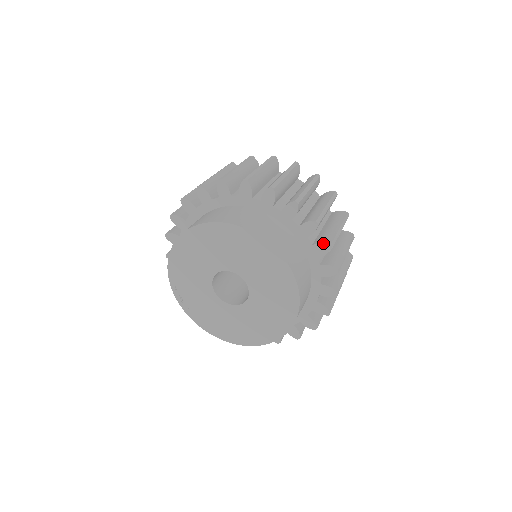
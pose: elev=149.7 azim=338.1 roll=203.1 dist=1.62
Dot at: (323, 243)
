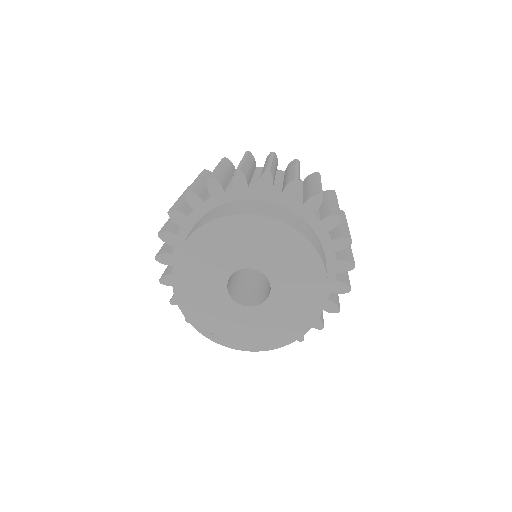
Dot at: (288, 183)
